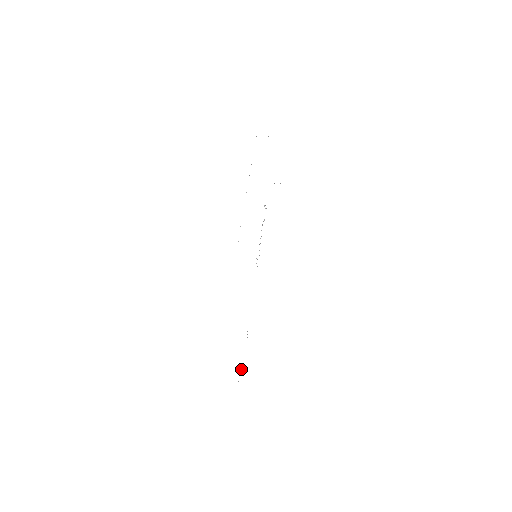
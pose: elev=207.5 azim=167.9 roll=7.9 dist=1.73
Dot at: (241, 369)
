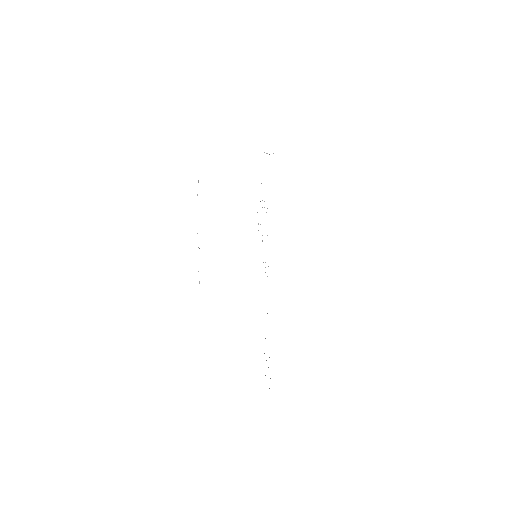
Dot at: occluded
